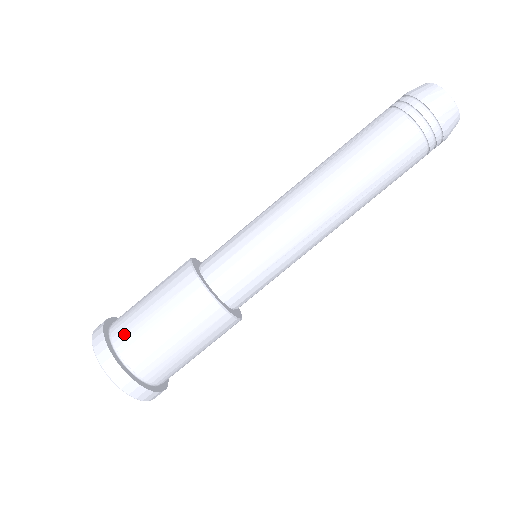
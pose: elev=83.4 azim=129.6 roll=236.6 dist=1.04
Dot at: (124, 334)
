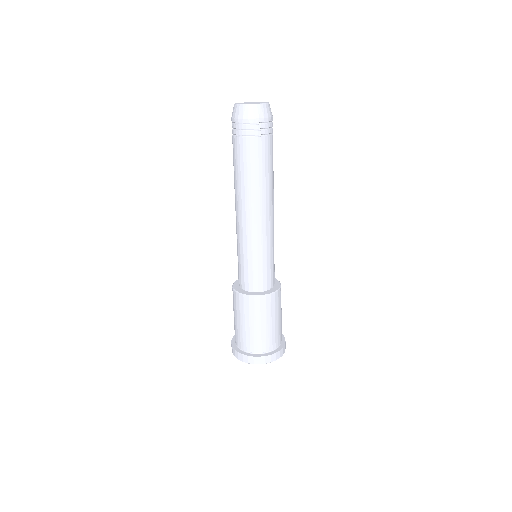
Dot at: (235, 336)
